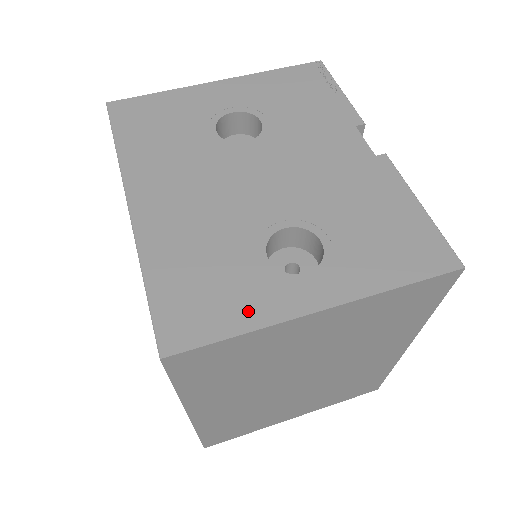
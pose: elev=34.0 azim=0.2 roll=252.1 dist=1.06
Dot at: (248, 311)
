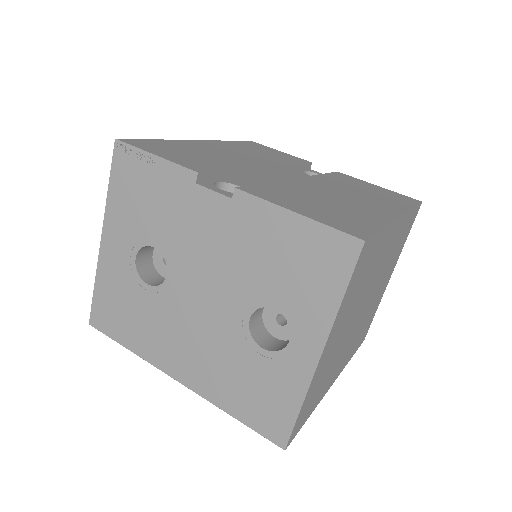
Dot at: (290, 392)
